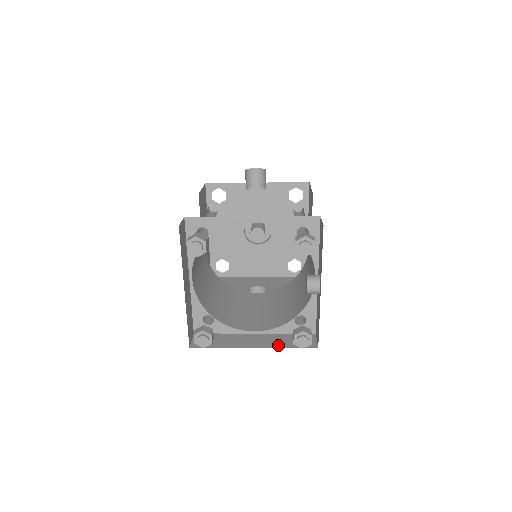
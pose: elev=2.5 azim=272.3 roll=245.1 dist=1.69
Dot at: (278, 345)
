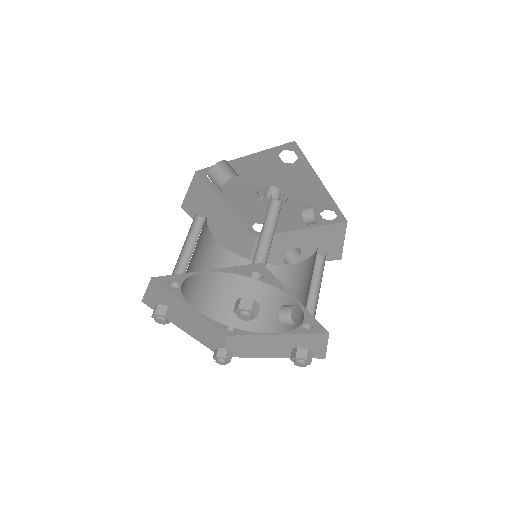
Dot at: (290, 353)
